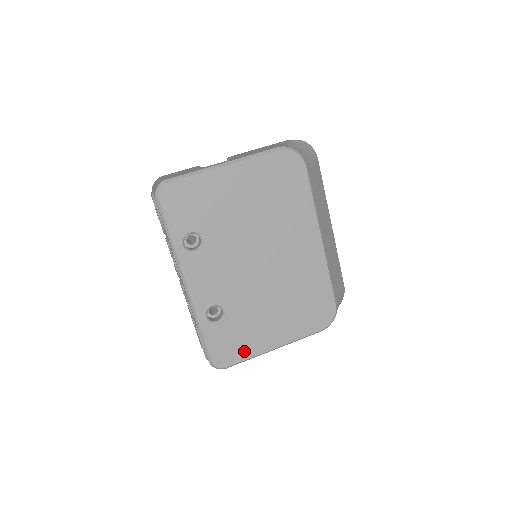
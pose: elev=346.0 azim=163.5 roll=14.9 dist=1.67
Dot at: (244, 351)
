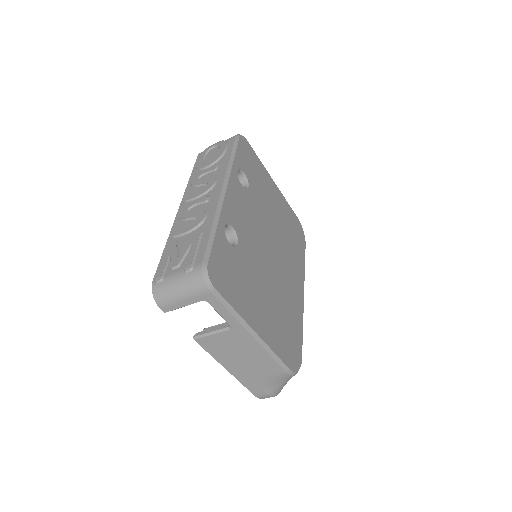
Dot at: (234, 296)
